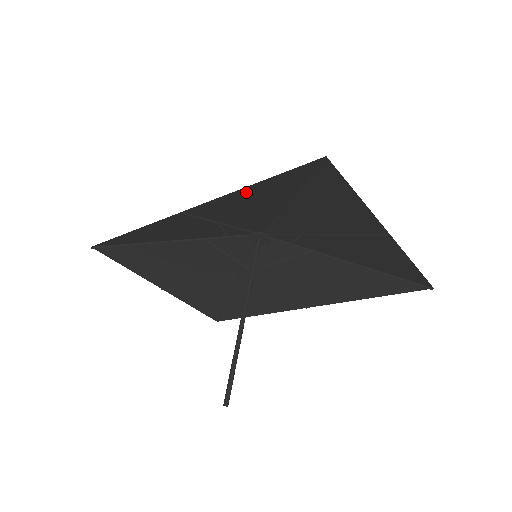
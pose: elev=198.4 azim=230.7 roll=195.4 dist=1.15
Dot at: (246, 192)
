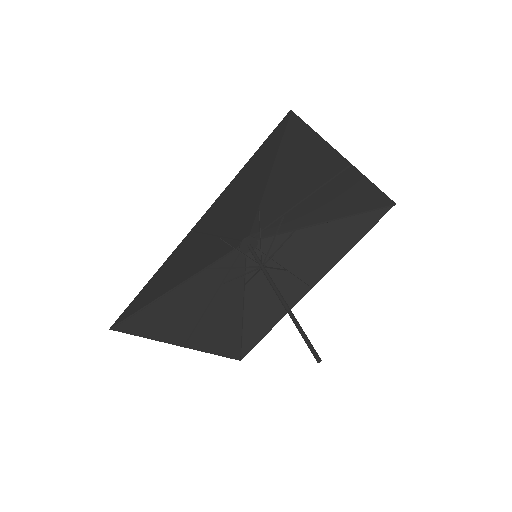
Dot at: (238, 180)
